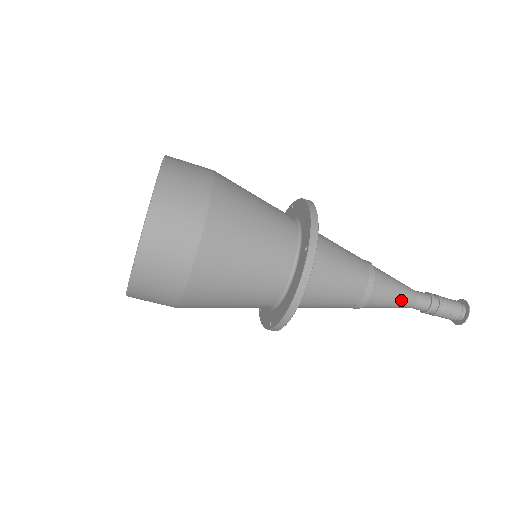
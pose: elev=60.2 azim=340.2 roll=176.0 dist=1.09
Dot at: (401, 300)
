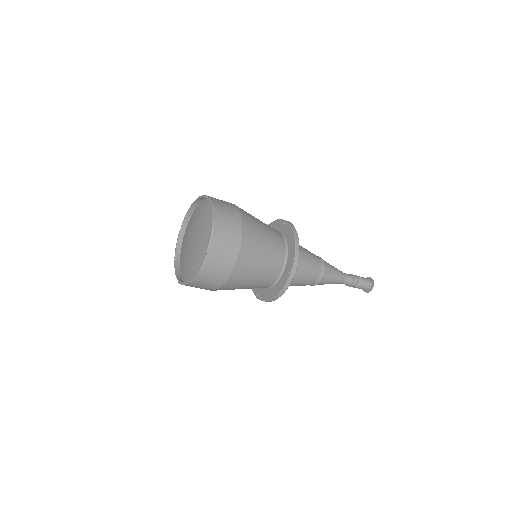
Dot at: (338, 271)
